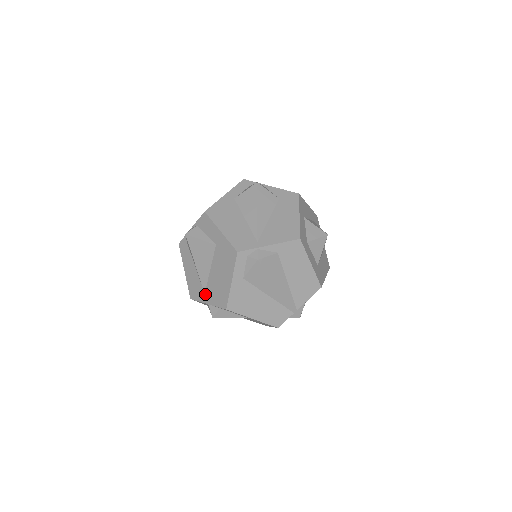
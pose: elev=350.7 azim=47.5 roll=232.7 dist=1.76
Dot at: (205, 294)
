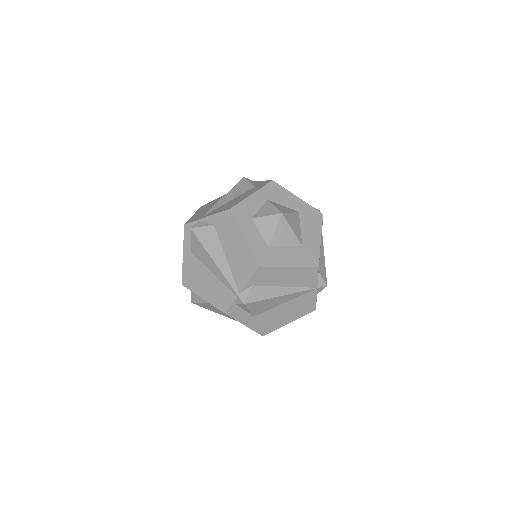
Dot at: occluded
